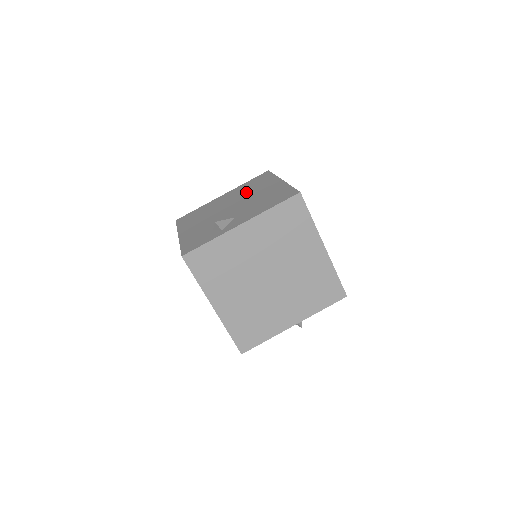
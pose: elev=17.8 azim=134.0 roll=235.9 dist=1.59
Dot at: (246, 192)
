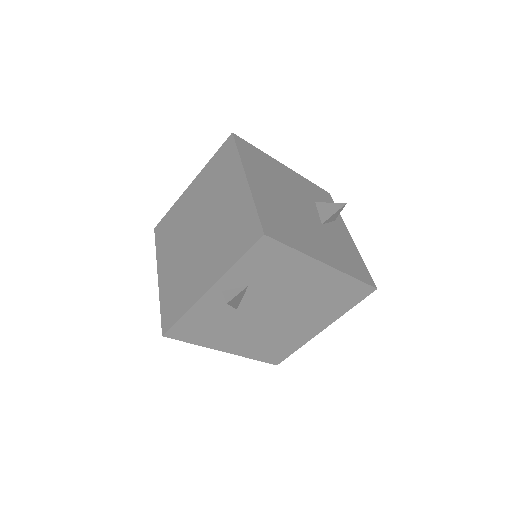
Dot at: occluded
